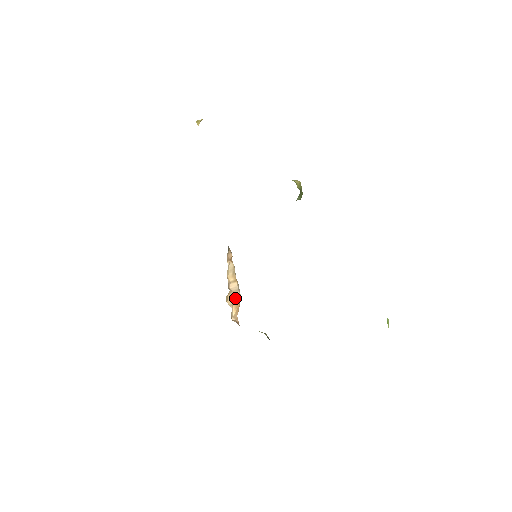
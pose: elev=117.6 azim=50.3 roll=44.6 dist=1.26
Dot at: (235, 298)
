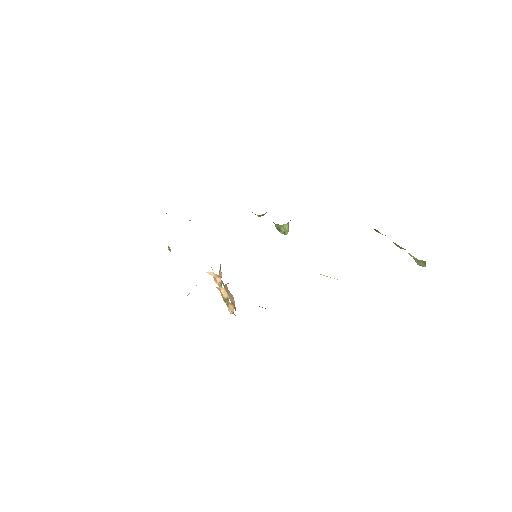
Dot at: (231, 298)
